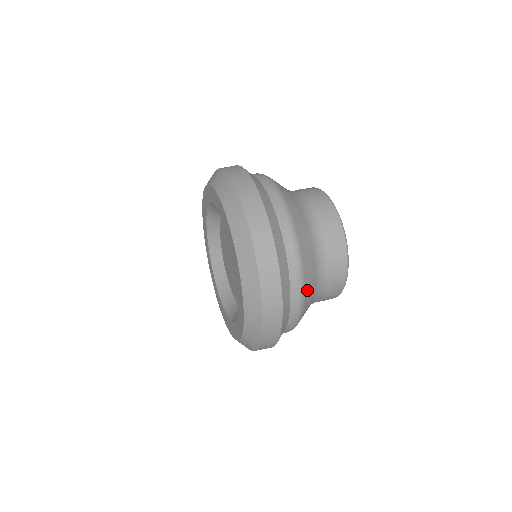
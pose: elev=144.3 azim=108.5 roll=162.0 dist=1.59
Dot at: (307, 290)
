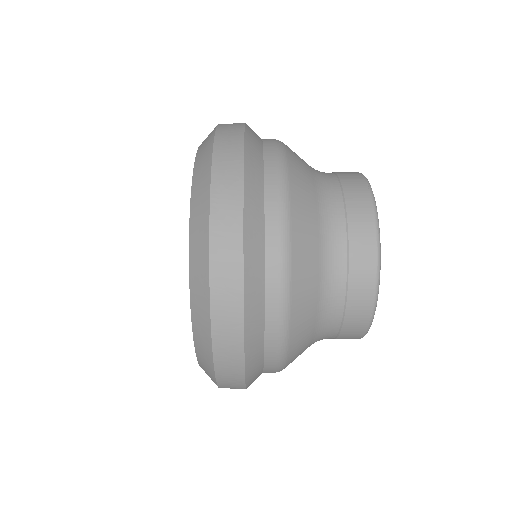
Dot at: (296, 331)
